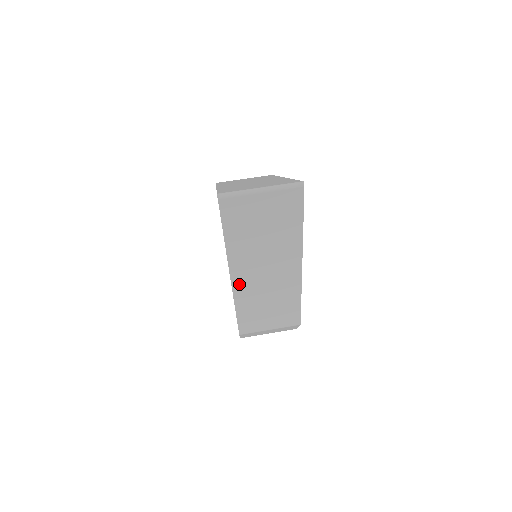
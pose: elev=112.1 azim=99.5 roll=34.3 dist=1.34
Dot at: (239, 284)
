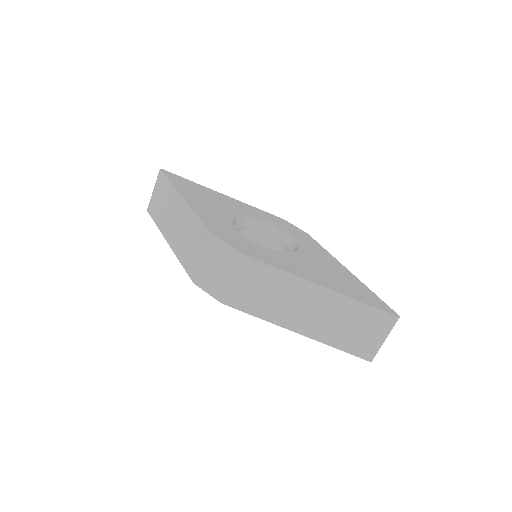
Dot at: occluded
